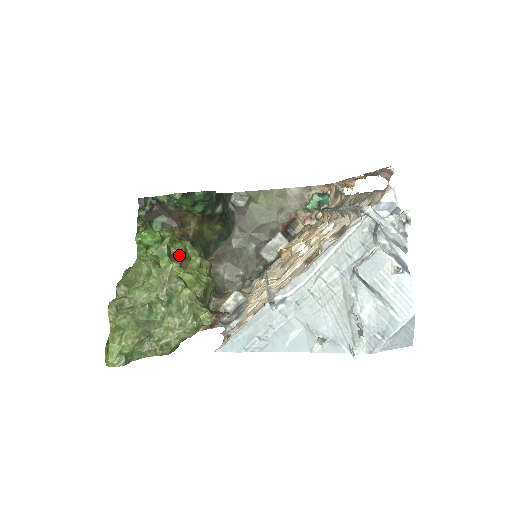
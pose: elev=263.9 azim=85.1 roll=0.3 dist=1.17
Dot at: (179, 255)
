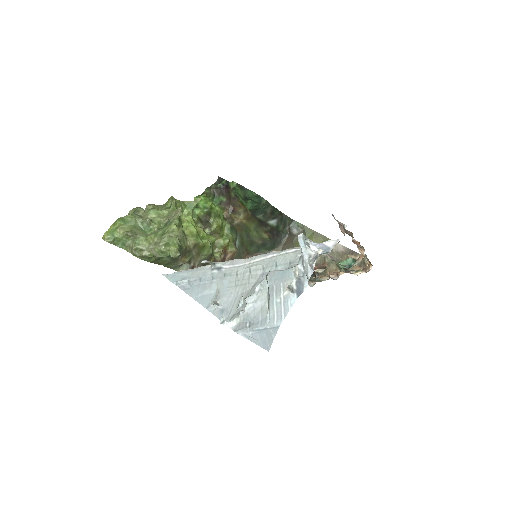
Dot at: (214, 226)
